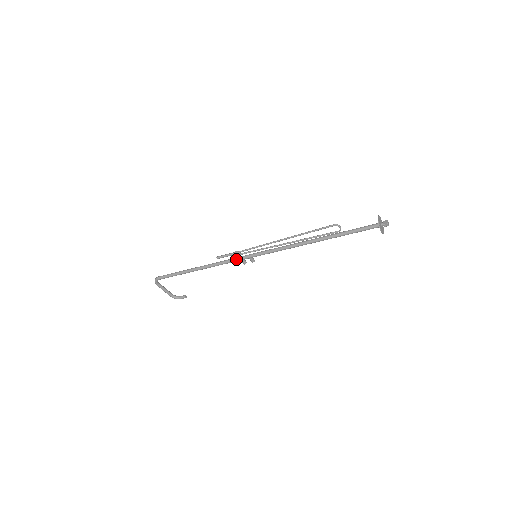
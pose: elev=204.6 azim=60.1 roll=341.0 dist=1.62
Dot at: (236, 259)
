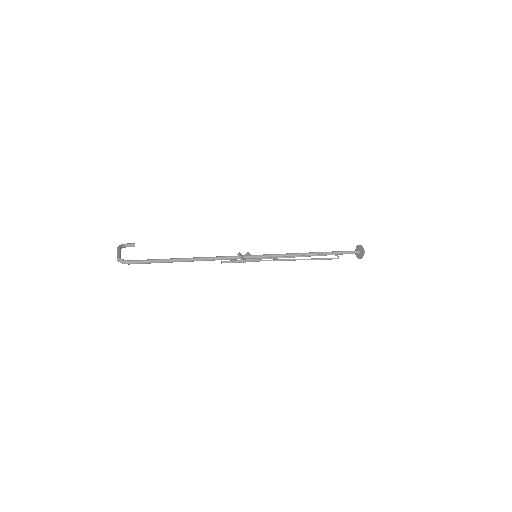
Dot at: occluded
